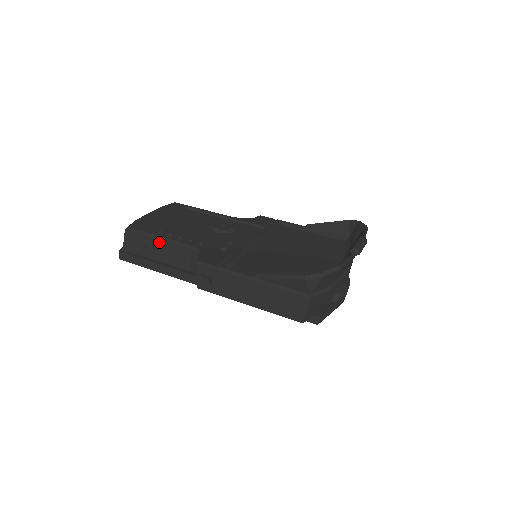
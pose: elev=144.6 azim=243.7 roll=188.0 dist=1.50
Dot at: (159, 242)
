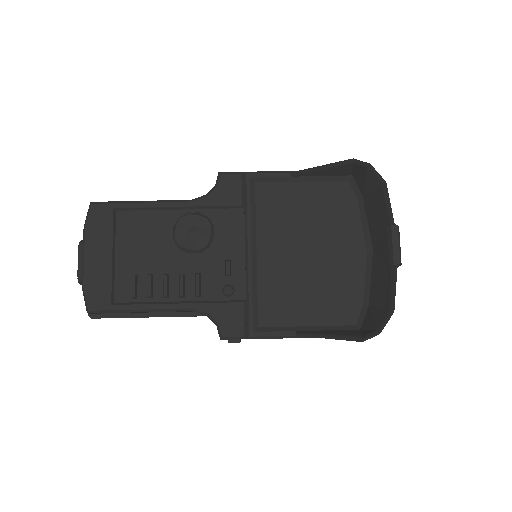
Dot at: occluded
